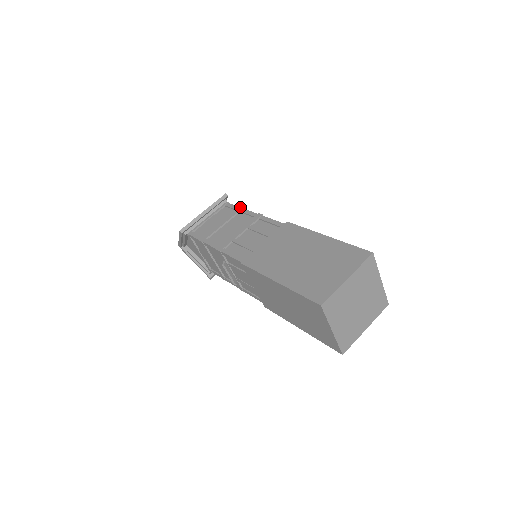
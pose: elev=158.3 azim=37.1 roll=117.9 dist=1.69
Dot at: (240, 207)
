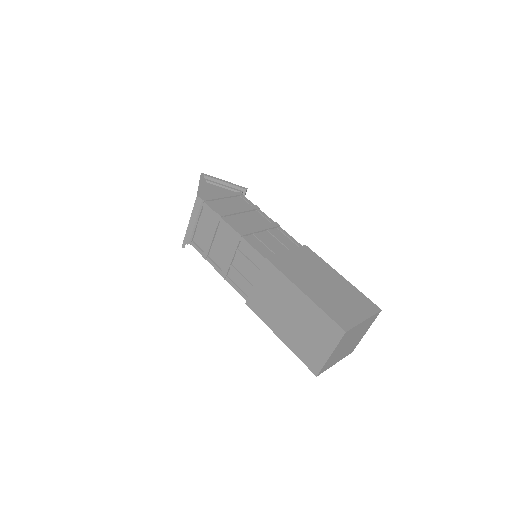
Dot at: (217, 215)
